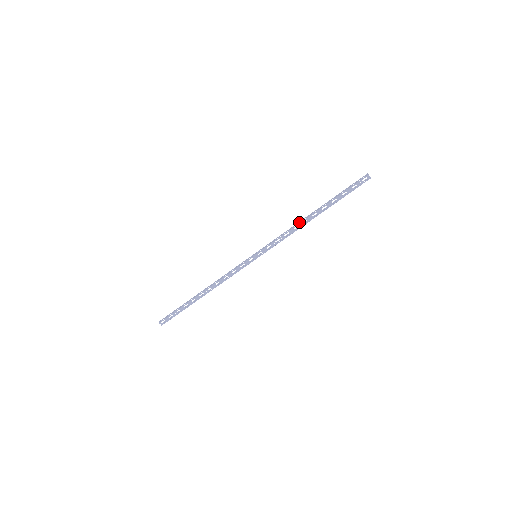
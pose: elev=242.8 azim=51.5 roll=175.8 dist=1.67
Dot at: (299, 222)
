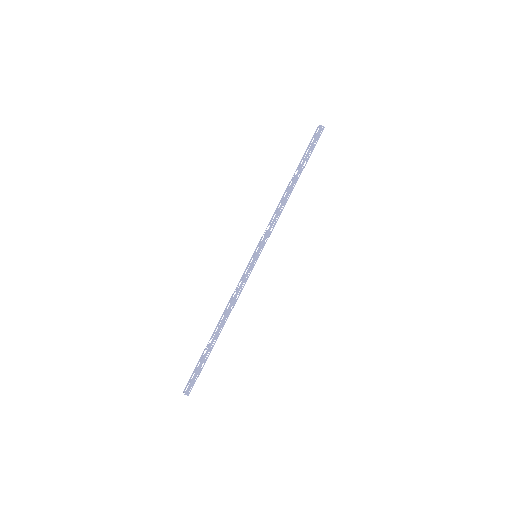
Dot at: (281, 199)
